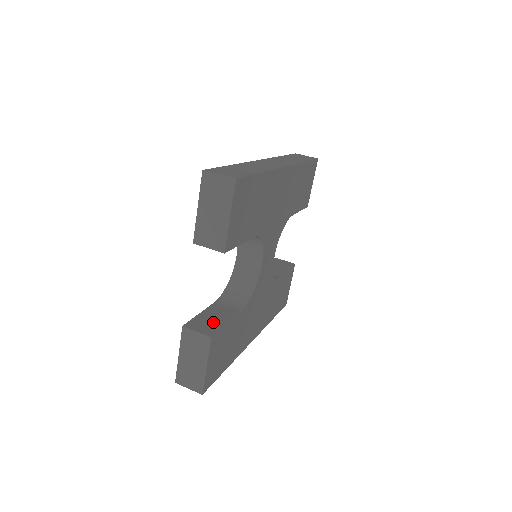
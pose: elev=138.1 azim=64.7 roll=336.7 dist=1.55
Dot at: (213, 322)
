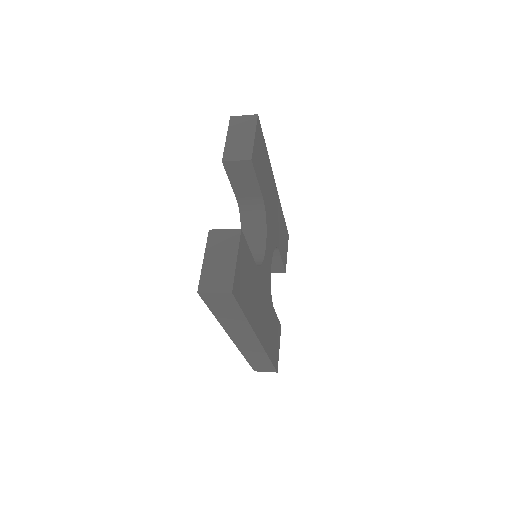
Dot at: occluded
